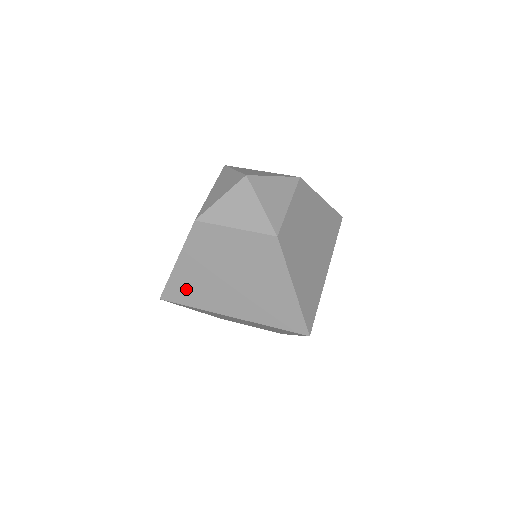
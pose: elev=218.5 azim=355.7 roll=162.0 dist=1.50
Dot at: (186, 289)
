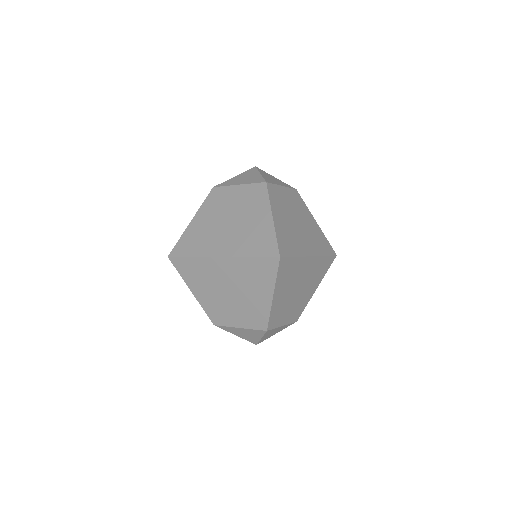
Dot at: (191, 242)
